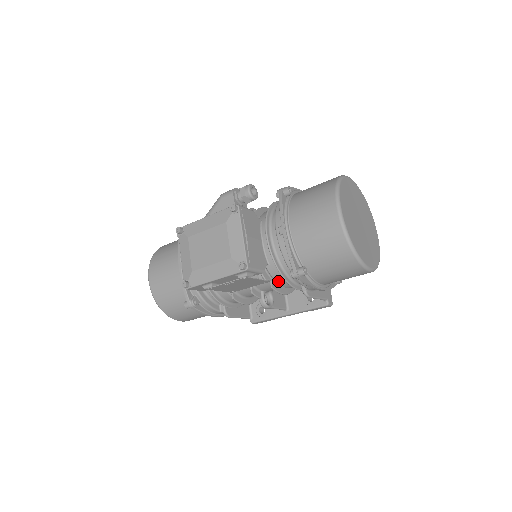
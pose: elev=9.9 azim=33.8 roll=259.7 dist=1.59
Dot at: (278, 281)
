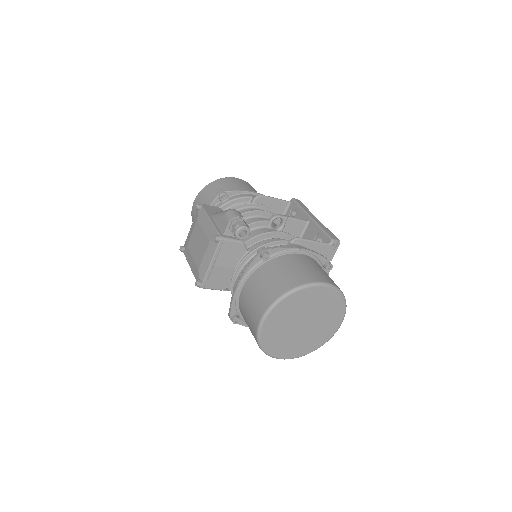
Dot at: occluded
